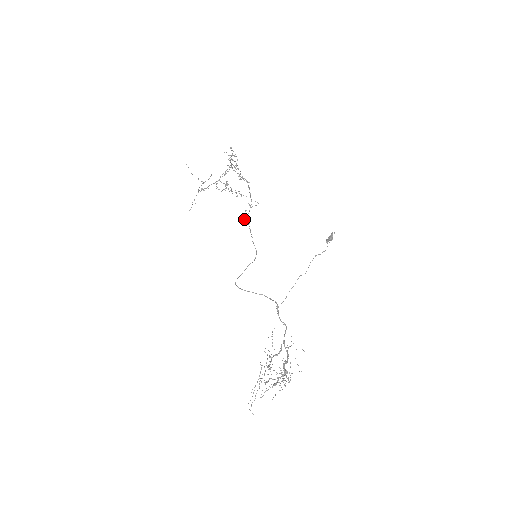
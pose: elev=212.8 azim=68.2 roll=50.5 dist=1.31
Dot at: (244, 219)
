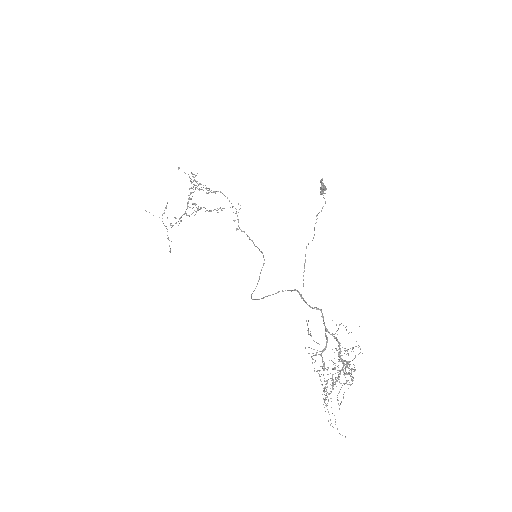
Dot at: (236, 230)
